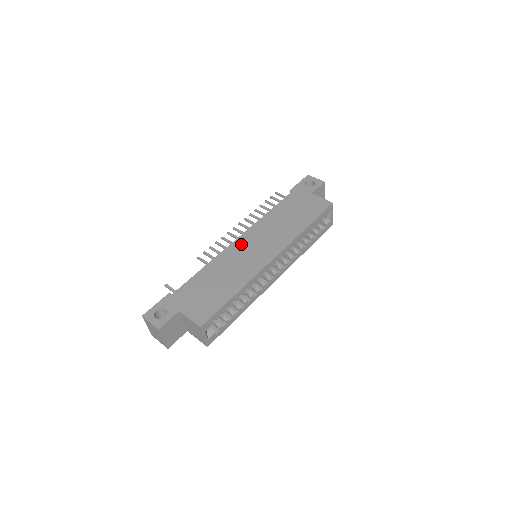
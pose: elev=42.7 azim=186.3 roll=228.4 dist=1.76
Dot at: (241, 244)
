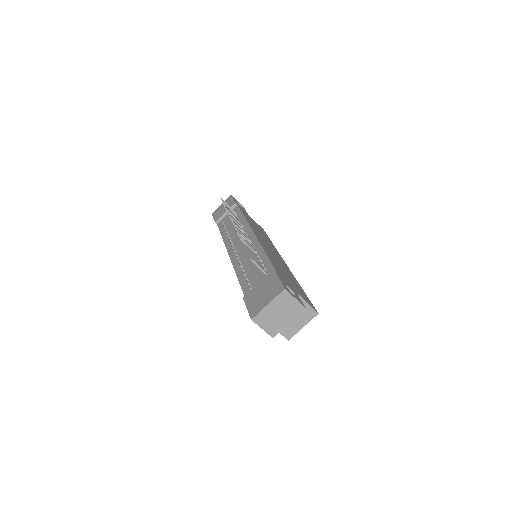
Dot at: occluded
